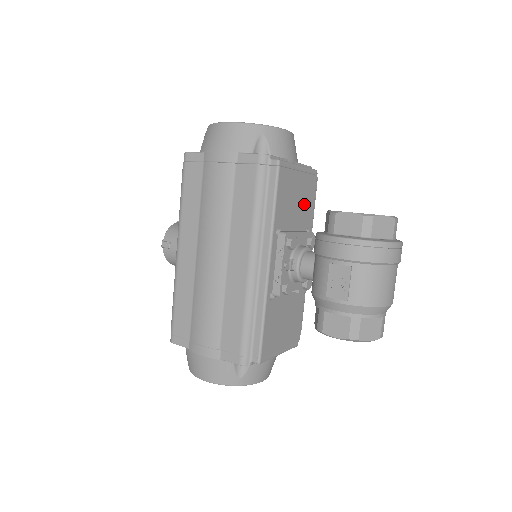
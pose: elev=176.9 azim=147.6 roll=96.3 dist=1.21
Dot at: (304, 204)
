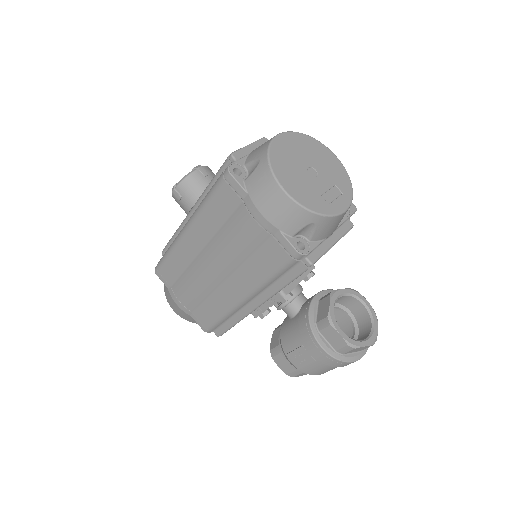
Dot at: occluded
